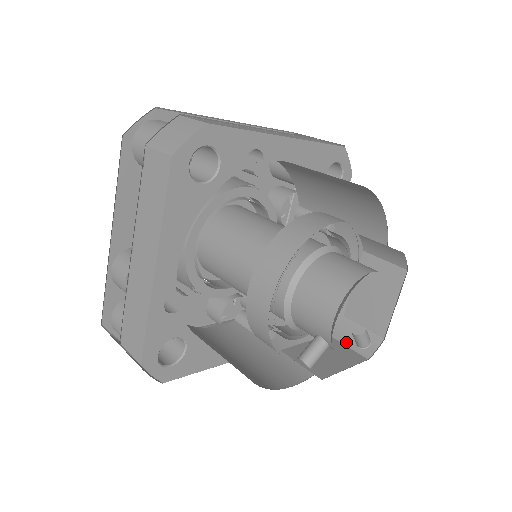
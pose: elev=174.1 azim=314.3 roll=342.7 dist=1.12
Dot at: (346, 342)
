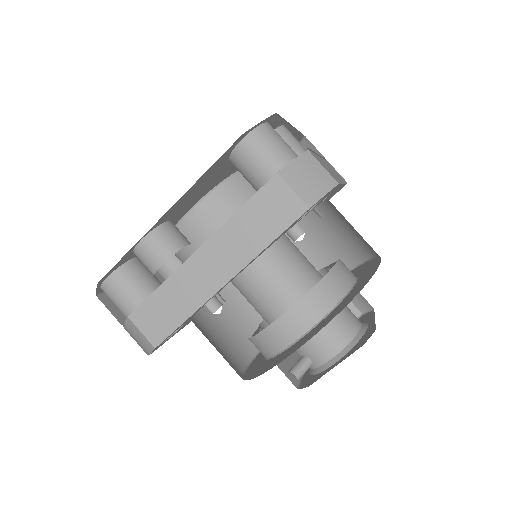
Dot at: occluded
